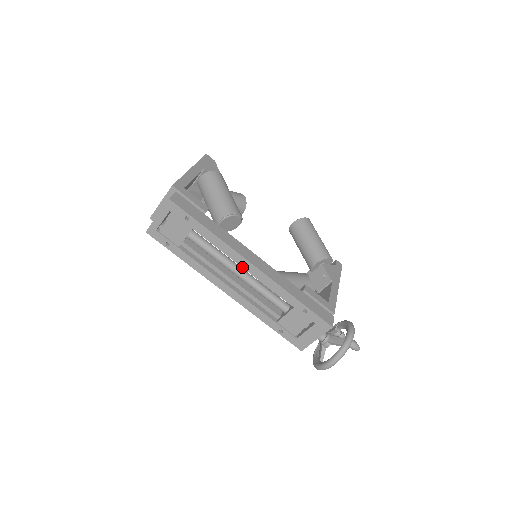
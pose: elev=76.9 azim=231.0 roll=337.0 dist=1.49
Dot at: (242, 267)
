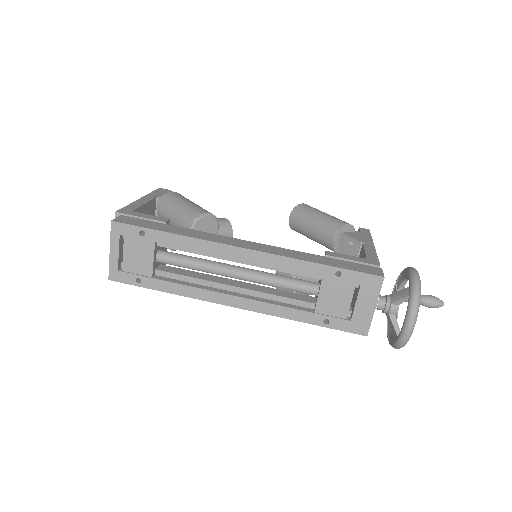
Dot at: occluded
